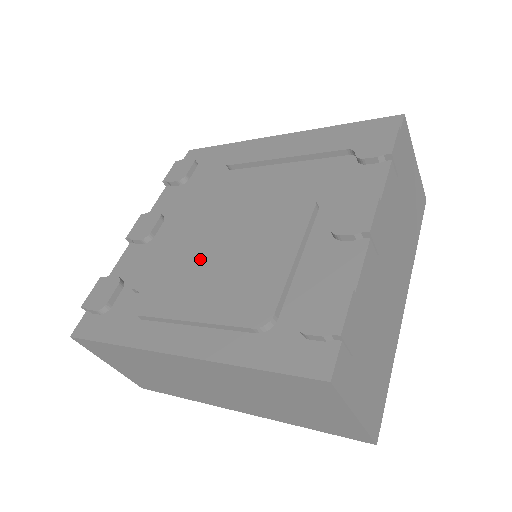
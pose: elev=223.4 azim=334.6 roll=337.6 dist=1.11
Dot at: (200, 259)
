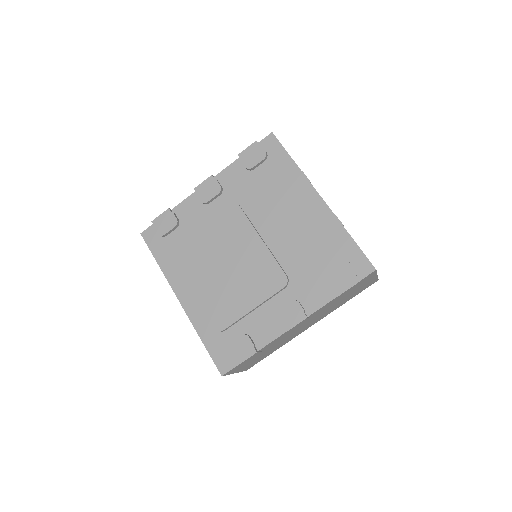
Dot at: (218, 259)
